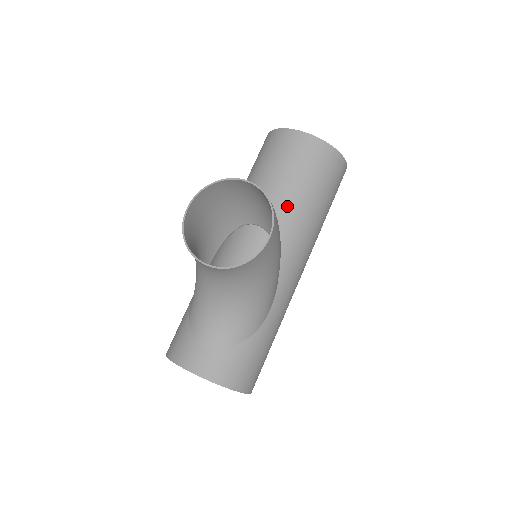
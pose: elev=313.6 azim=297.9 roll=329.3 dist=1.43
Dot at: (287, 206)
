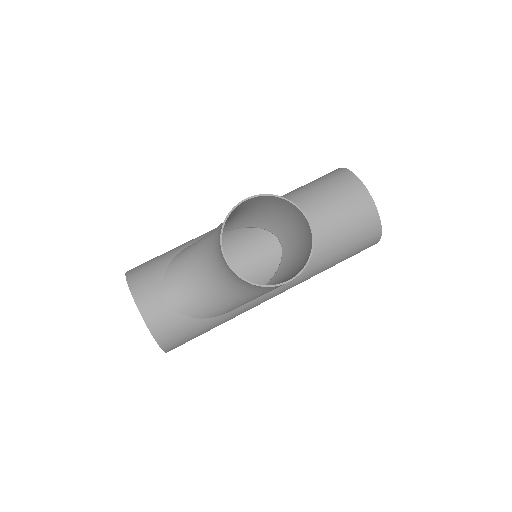
Dot at: occluded
